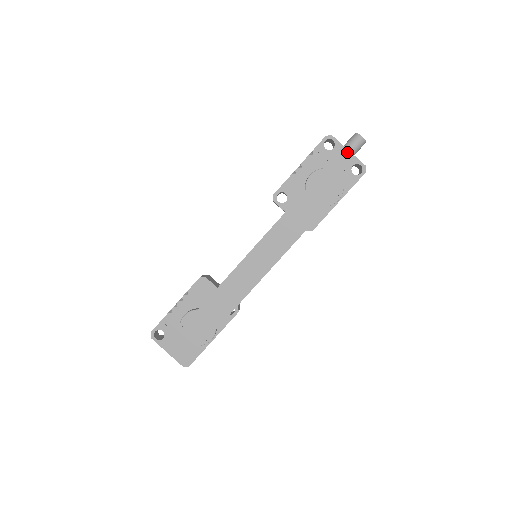
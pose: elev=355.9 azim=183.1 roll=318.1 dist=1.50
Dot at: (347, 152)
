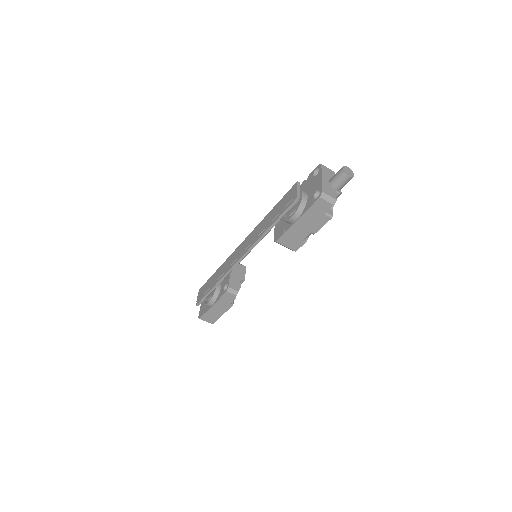
Dot at: (320, 179)
